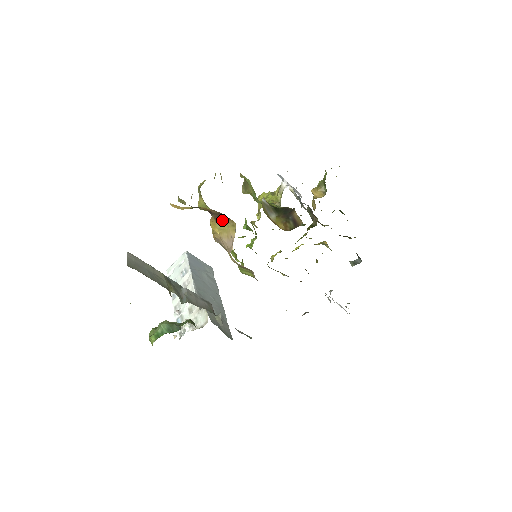
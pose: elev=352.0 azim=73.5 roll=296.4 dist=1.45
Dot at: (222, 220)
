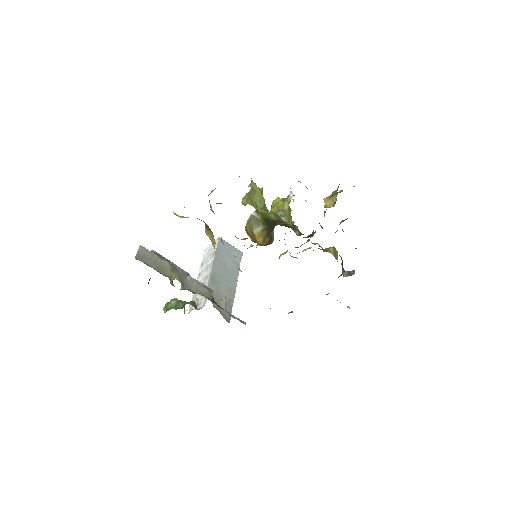
Dot at: (209, 230)
